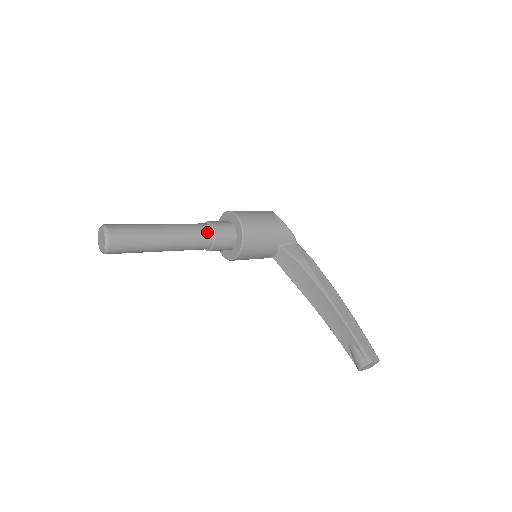
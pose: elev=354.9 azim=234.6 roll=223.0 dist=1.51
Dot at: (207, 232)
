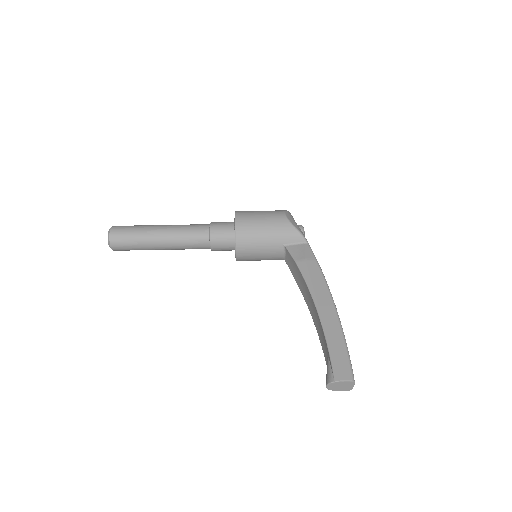
Dot at: (203, 232)
